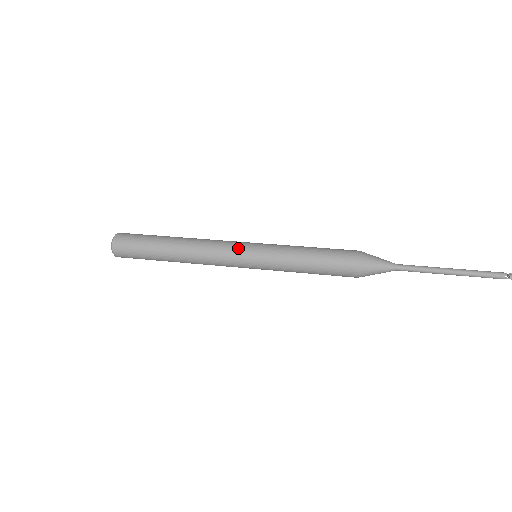
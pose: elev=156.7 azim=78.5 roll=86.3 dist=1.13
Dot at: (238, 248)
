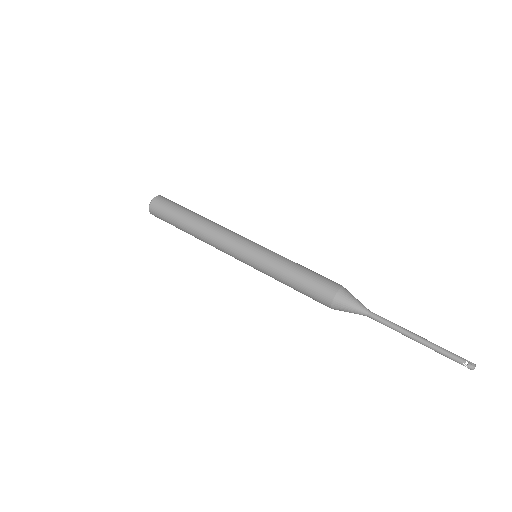
Dot at: (240, 246)
